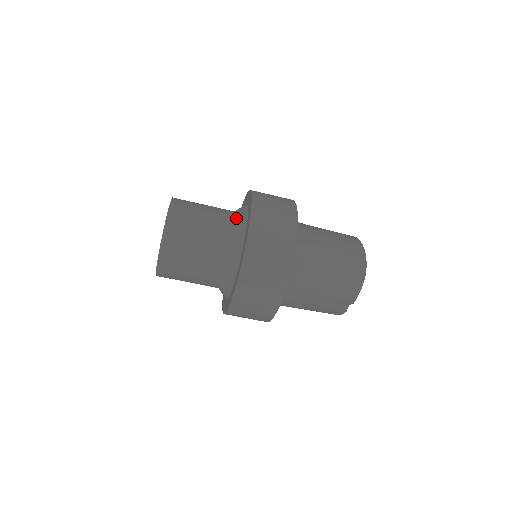
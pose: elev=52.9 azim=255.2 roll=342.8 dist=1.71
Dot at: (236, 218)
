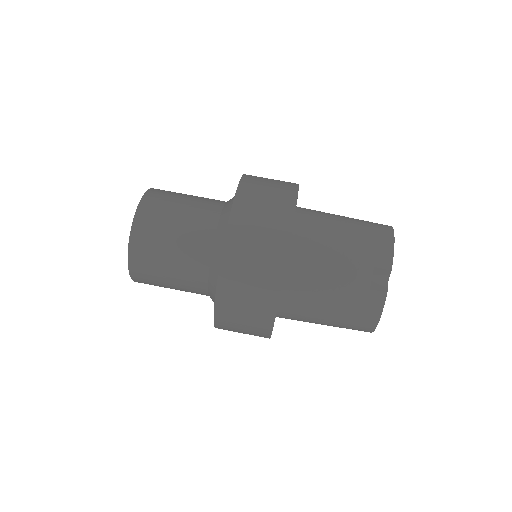
Dot at: occluded
